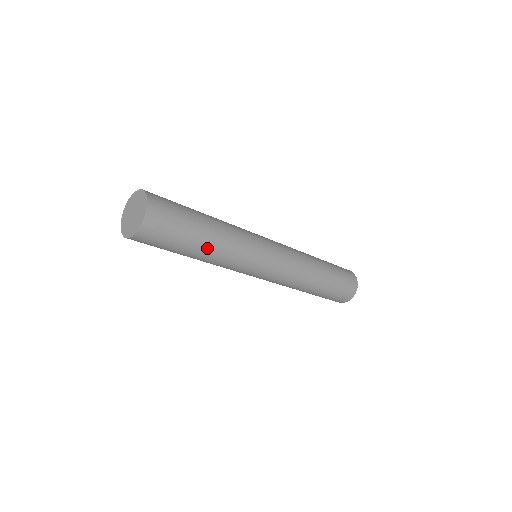
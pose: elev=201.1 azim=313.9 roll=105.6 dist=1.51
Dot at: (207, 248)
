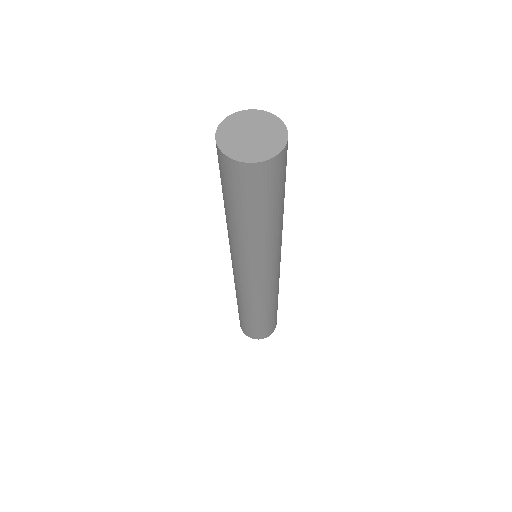
Dot at: (263, 228)
